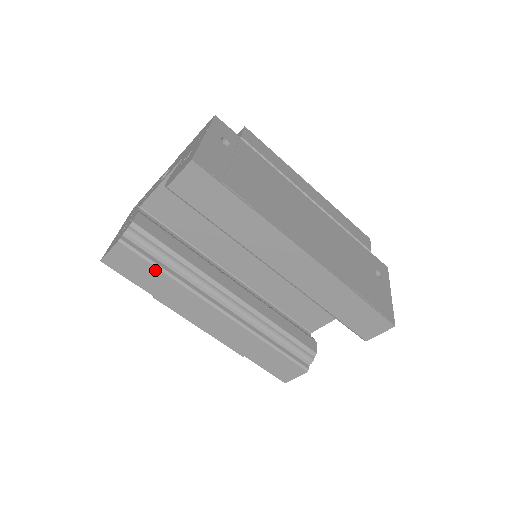
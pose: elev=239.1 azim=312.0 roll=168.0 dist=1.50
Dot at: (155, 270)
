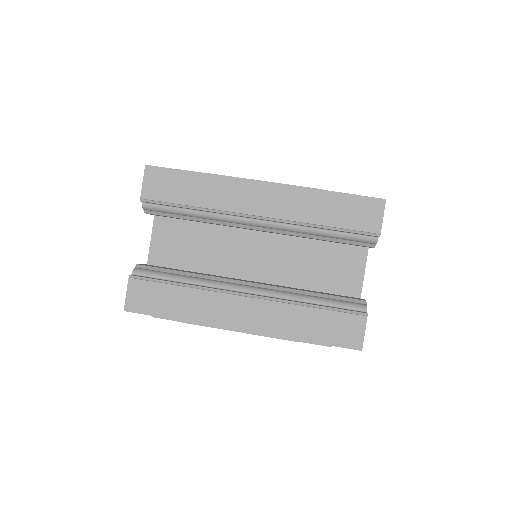
Dot at: (169, 287)
